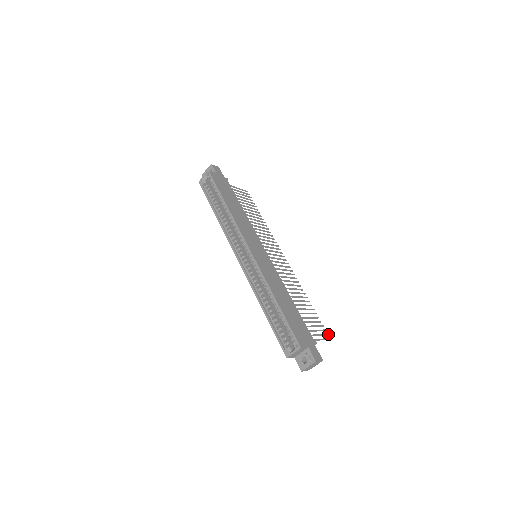
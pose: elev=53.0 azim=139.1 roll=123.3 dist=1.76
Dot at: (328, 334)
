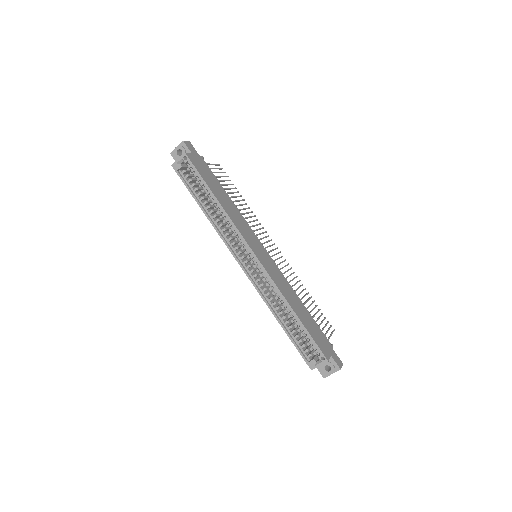
Dot at: occluded
